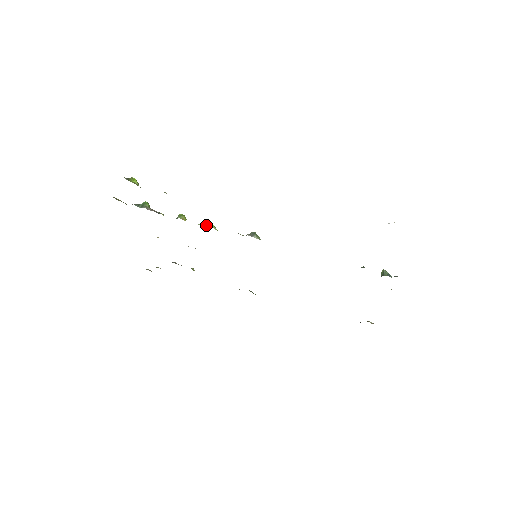
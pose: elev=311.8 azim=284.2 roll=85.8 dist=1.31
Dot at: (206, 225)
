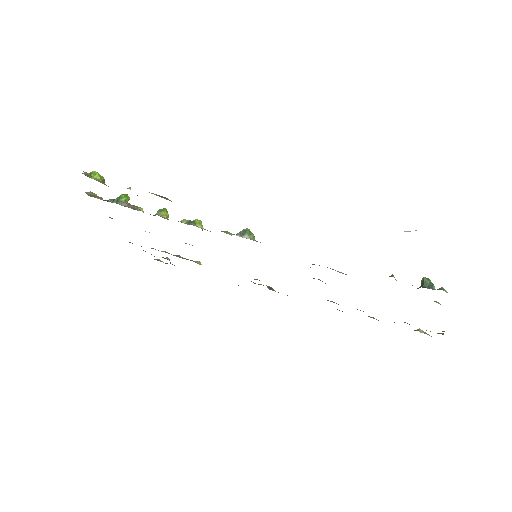
Dot at: (189, 222)
